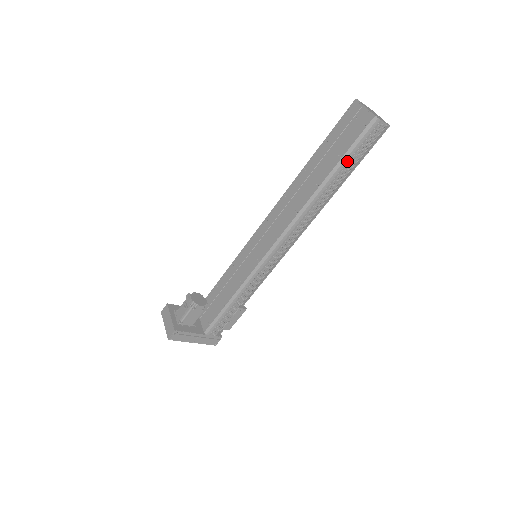
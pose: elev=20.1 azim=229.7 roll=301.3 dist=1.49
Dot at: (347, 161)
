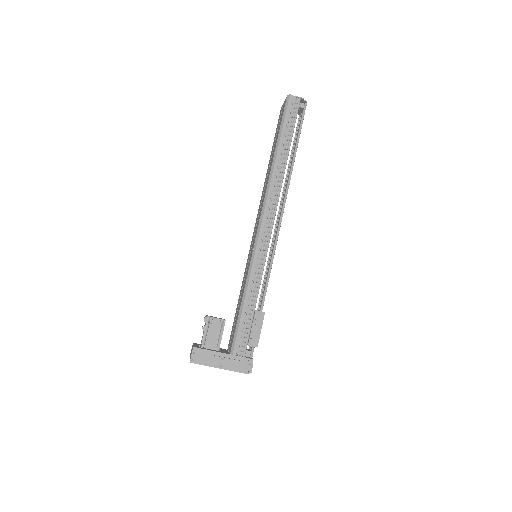
Dot at: (284, 132)
